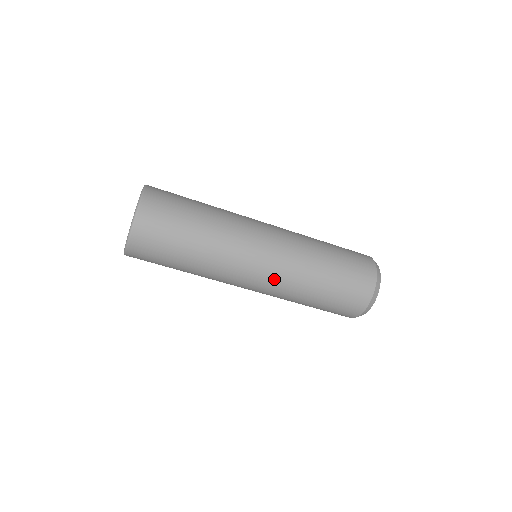
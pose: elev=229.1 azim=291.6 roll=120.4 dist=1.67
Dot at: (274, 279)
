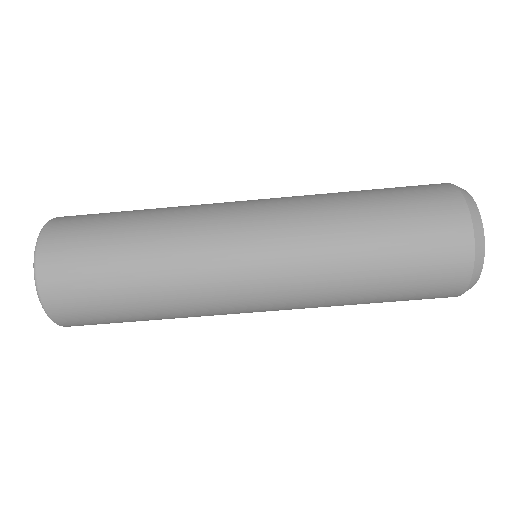
Dot at: (282, 256)
